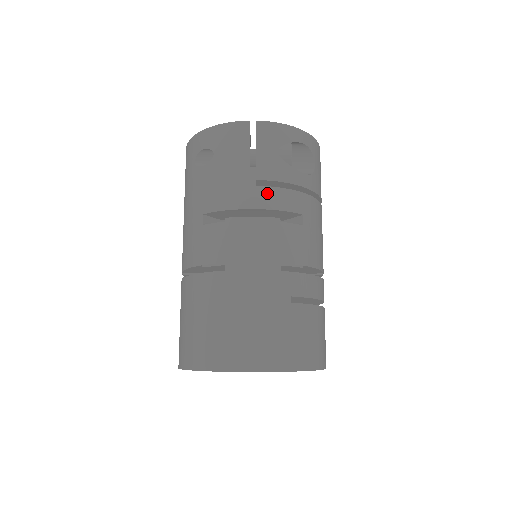
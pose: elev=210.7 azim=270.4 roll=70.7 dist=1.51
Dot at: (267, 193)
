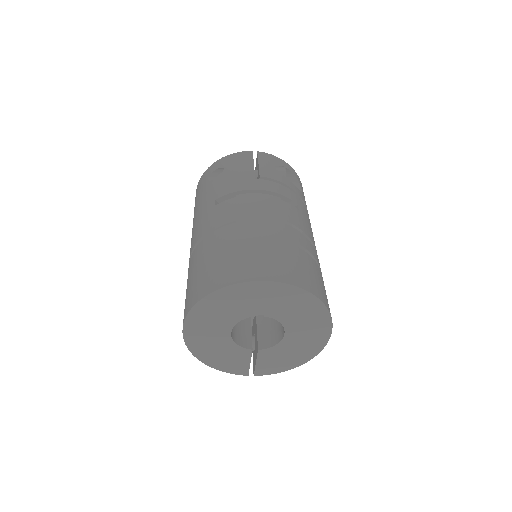
Dot at: (269, 183)
